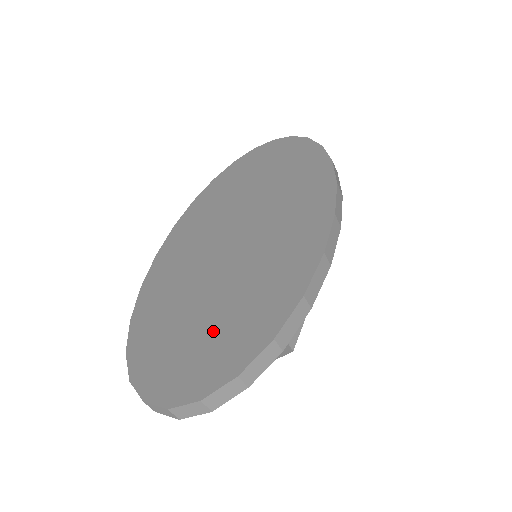
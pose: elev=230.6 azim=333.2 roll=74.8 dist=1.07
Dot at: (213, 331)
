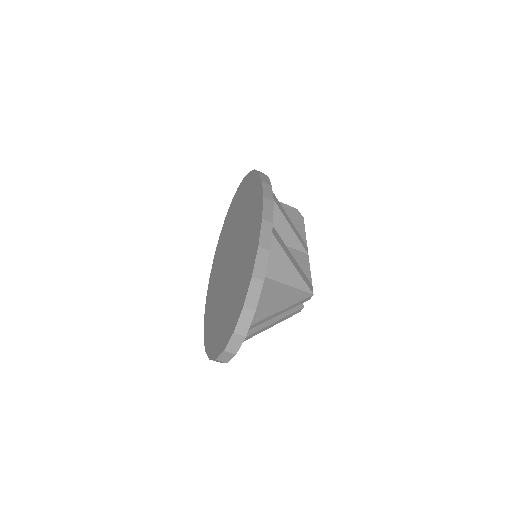
Dot at: (232, 301)
